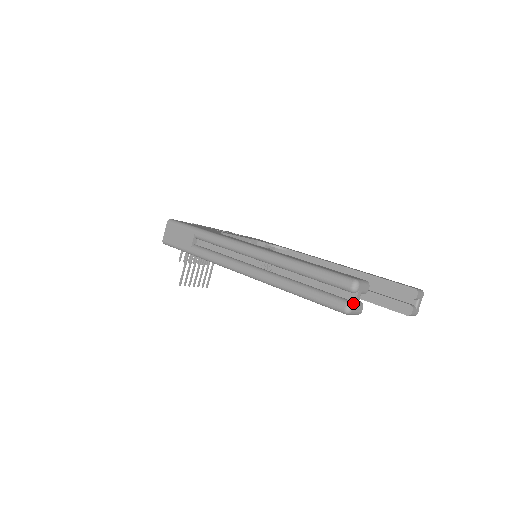
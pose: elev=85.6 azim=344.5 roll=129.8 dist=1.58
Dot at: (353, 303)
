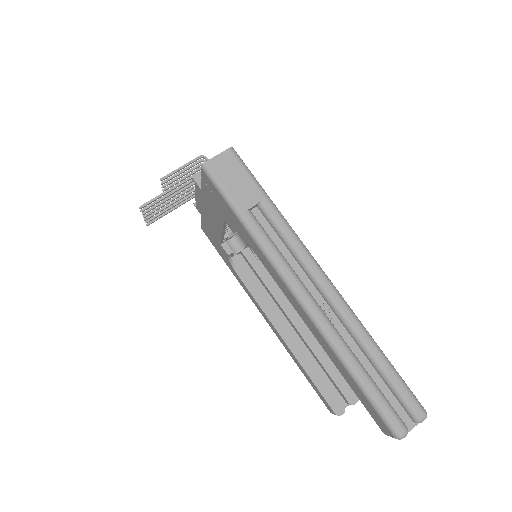
Dot at: (407, 431)
